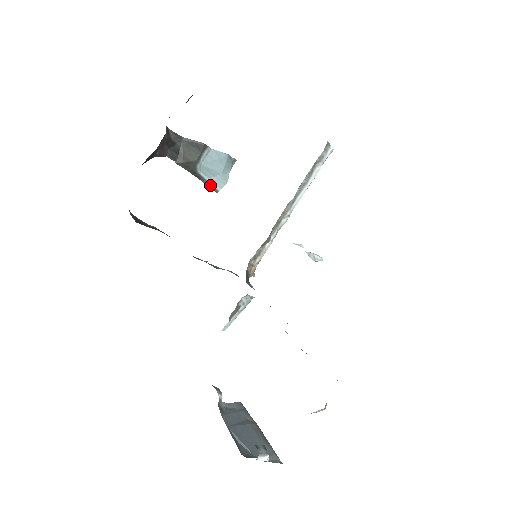
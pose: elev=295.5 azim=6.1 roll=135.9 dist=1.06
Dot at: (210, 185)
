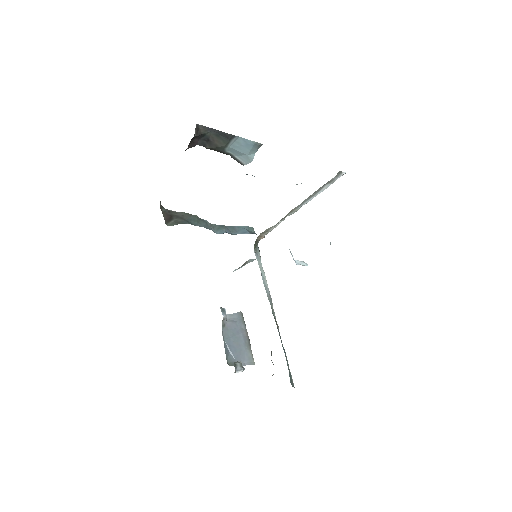
Dot at: (237, 160)
